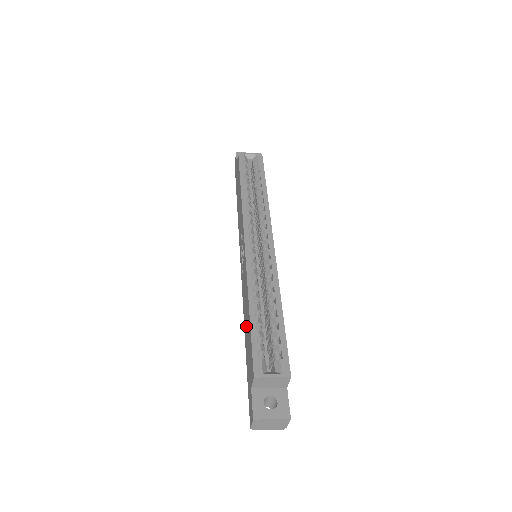
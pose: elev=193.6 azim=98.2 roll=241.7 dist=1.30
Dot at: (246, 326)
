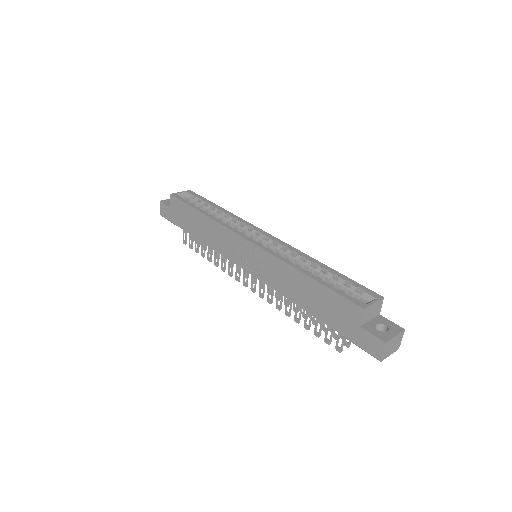
Dot at: (305, 297)
